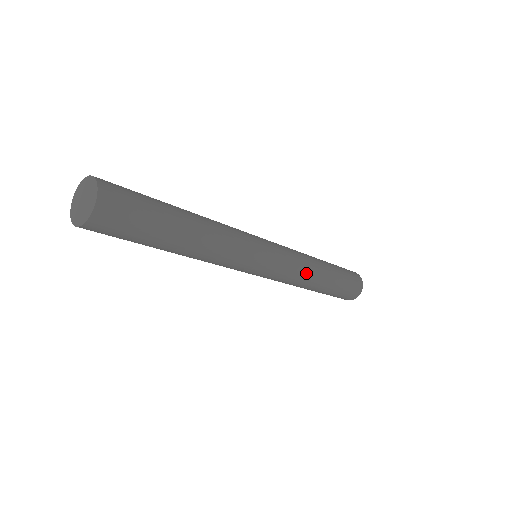
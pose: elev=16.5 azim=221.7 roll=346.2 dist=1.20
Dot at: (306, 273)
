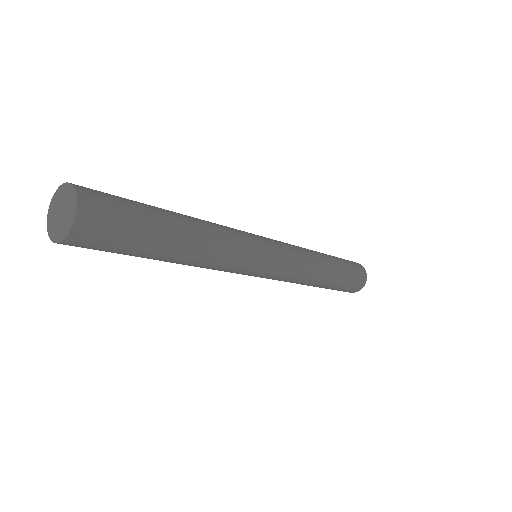
Dot at: (310, 269)
